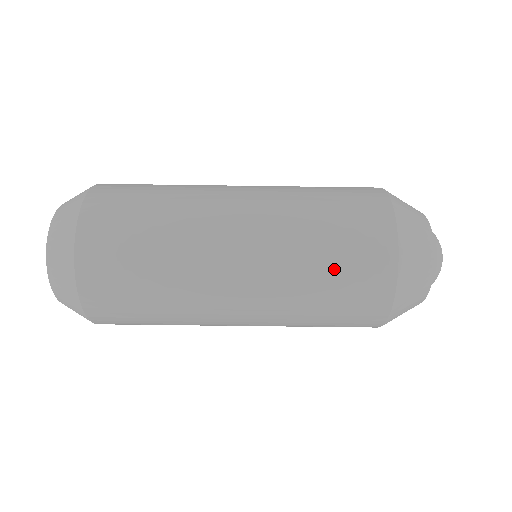
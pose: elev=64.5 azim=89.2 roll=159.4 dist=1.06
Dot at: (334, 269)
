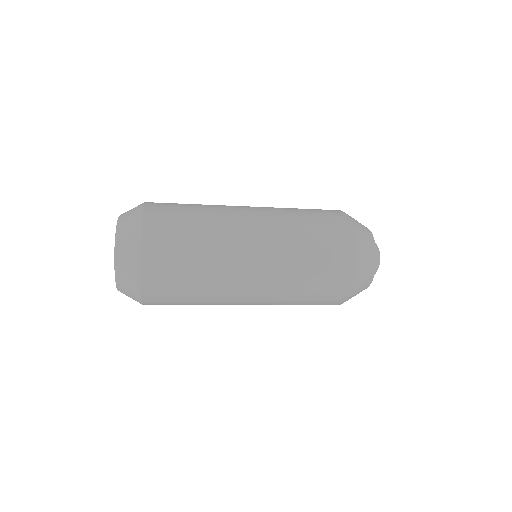
Dot at: occluded
